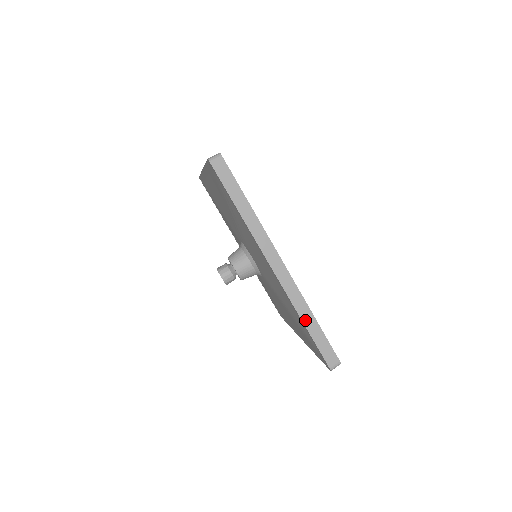
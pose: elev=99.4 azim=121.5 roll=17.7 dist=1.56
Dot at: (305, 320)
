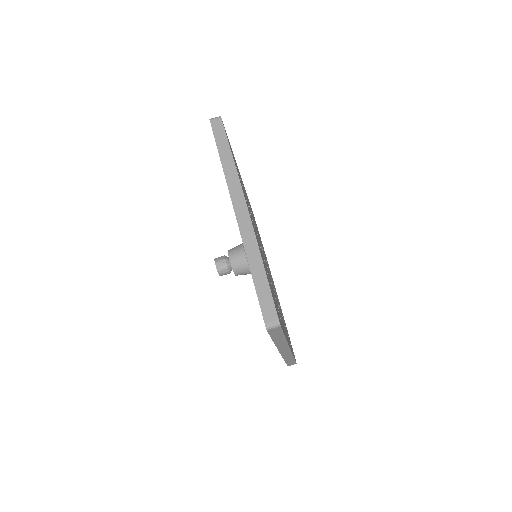
Dot at: (287, 360)
